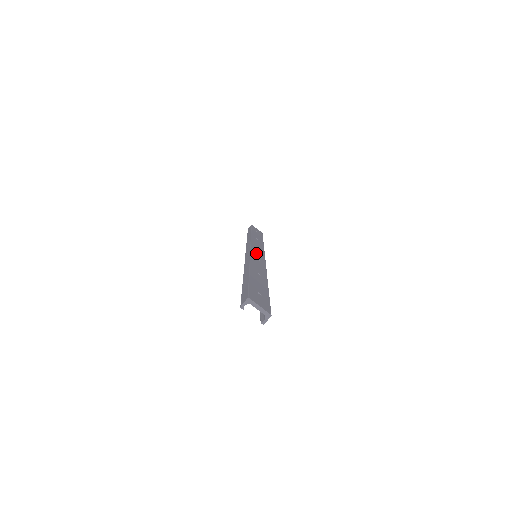
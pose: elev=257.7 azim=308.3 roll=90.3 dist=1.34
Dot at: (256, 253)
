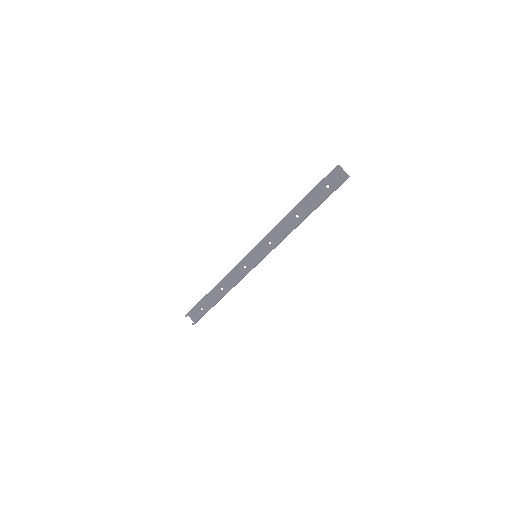
Dot at: (259, 251)
